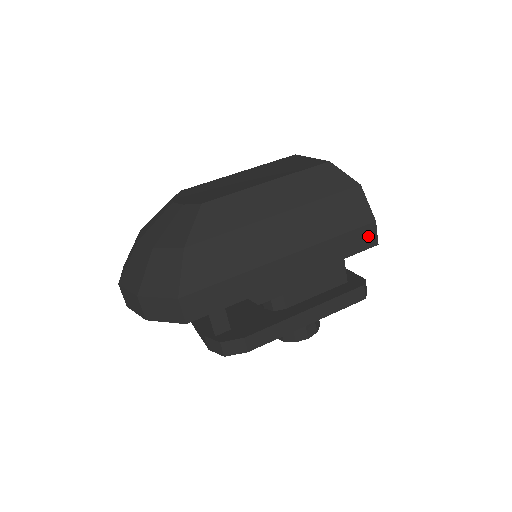
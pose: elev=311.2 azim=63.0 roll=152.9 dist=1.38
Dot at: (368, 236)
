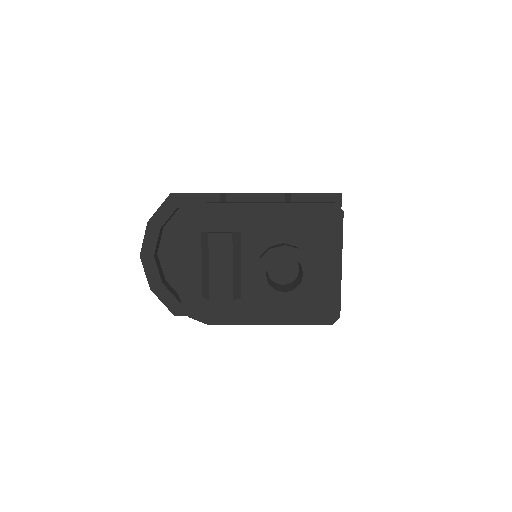
Dot at: occluded
